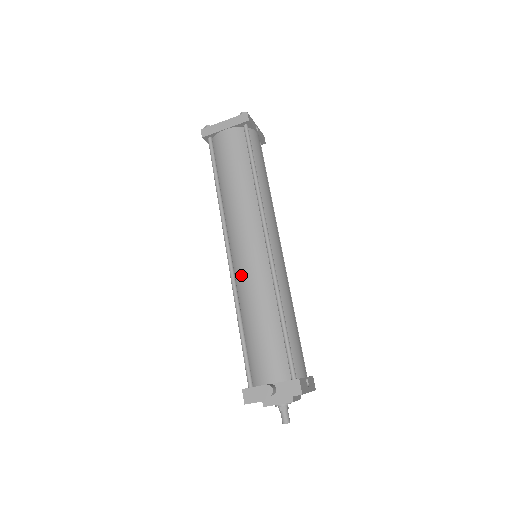
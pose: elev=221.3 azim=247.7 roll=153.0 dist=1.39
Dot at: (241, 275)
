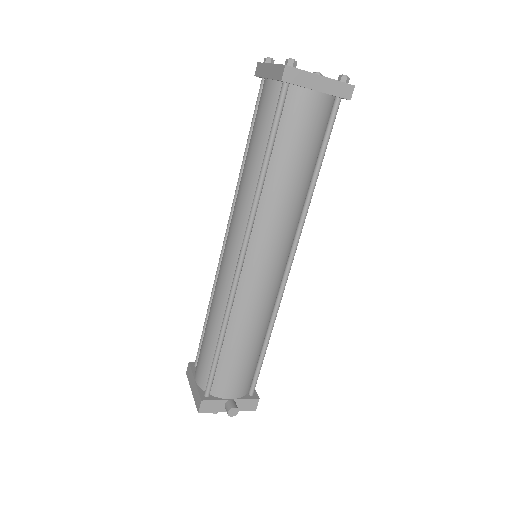
Dot at: (247, 293)
